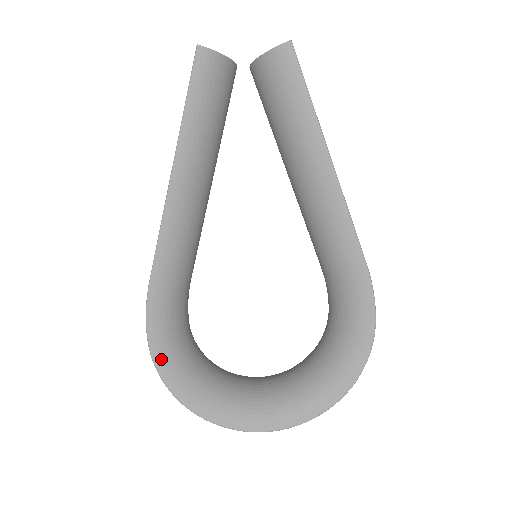
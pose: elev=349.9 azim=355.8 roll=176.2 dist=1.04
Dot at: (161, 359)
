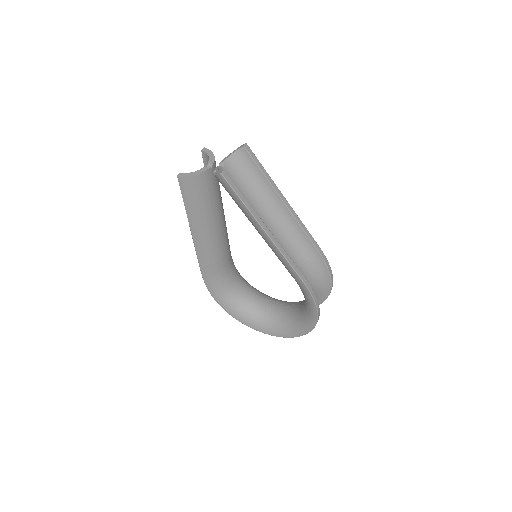
Dot at: (219, 300)
